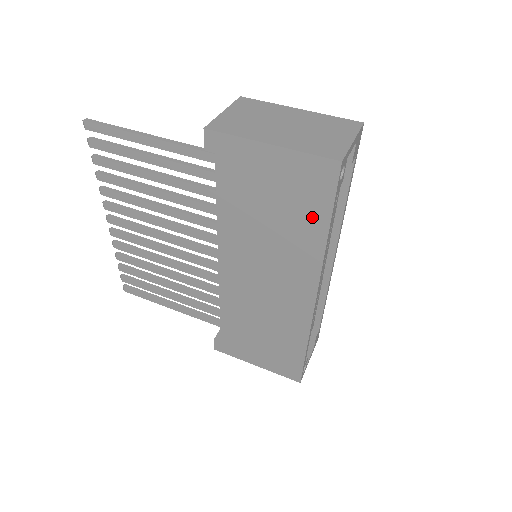
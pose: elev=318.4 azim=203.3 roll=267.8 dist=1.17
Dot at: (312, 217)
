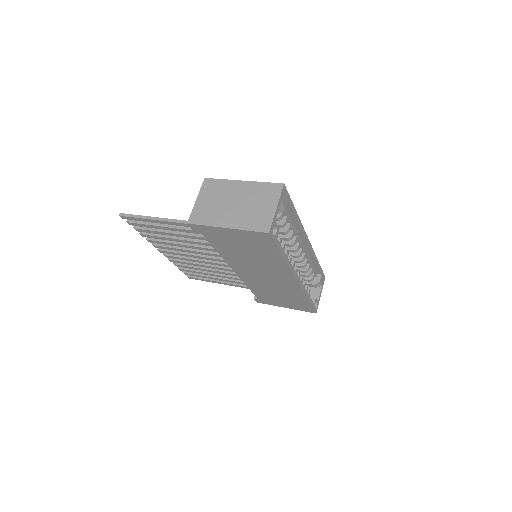
Dot at: (270, 252)
